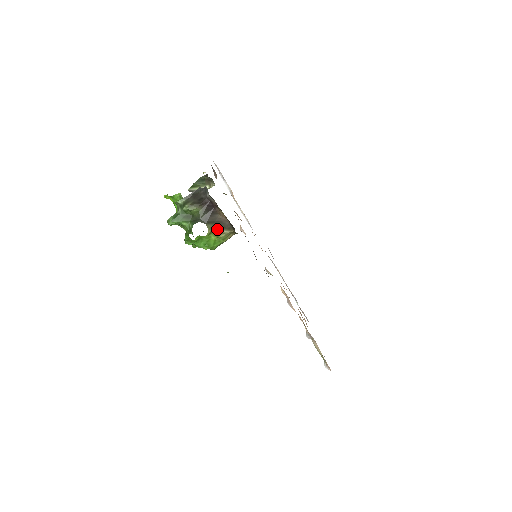
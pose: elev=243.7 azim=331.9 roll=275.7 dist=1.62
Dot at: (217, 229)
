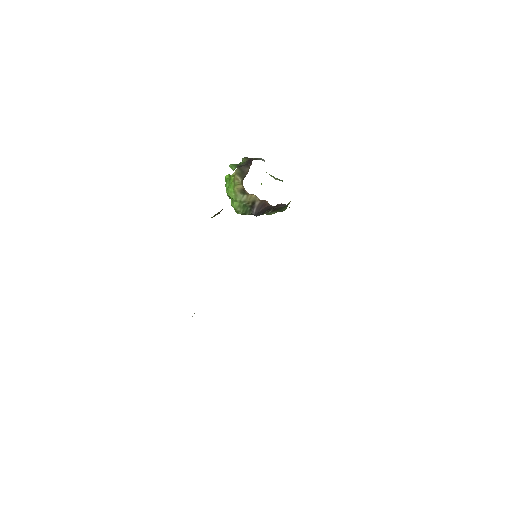
Dot at: (239, 175)
